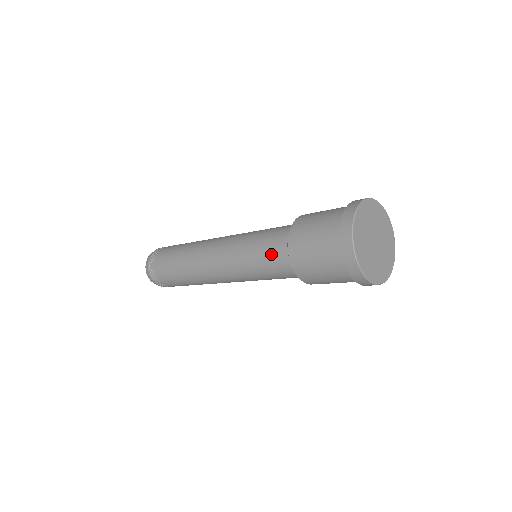
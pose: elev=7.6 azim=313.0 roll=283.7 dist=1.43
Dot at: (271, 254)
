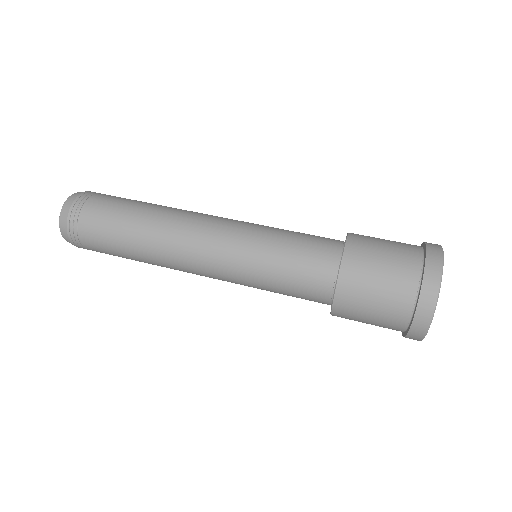
Dot at: (300, 296)
